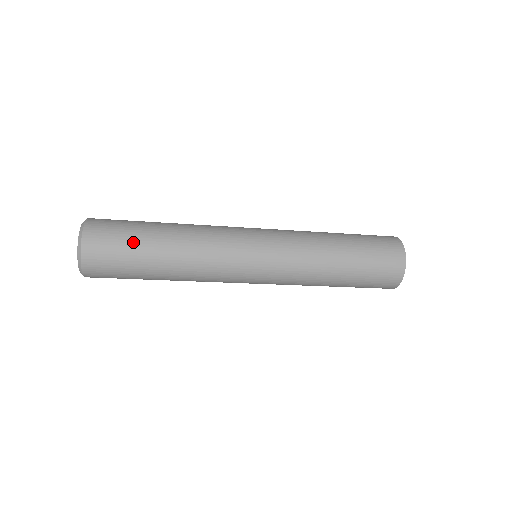
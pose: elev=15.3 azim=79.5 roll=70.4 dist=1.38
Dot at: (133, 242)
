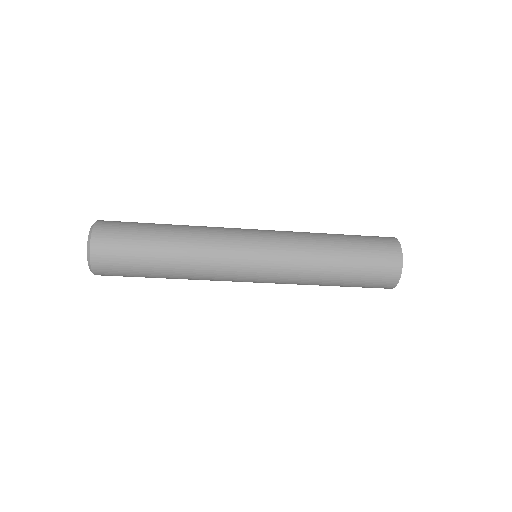
Dot at: (138, 236)
